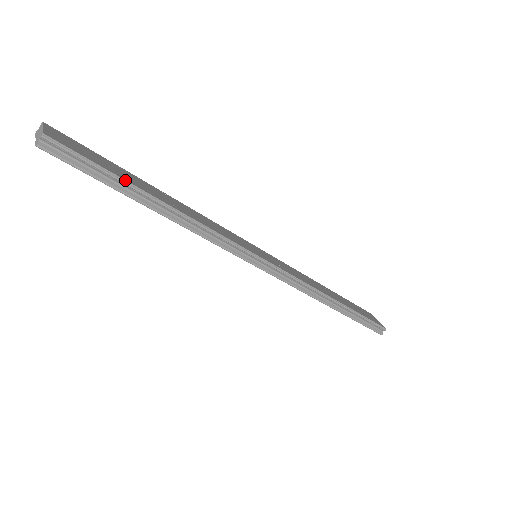
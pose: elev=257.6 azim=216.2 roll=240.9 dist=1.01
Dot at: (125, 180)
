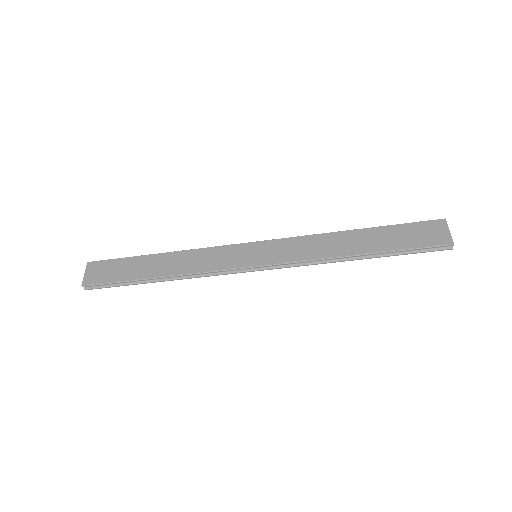
Dot at: (129, 280)
